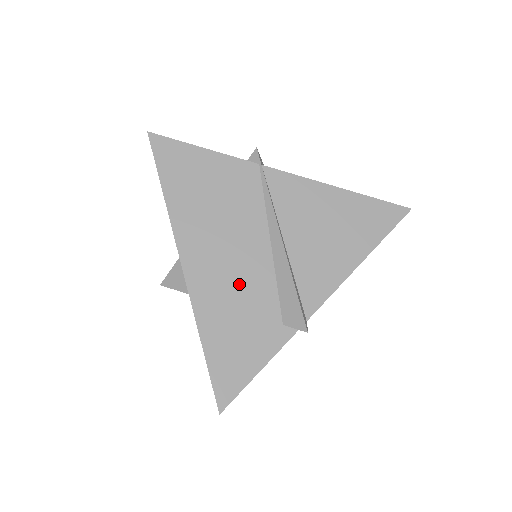
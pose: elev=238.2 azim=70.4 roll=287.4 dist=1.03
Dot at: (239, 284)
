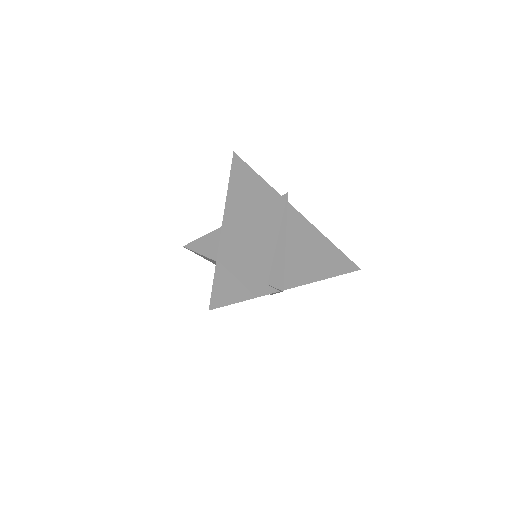
Dot at: (251, 249)
